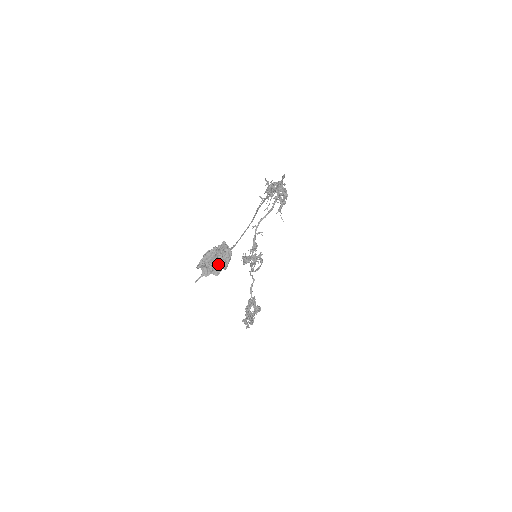
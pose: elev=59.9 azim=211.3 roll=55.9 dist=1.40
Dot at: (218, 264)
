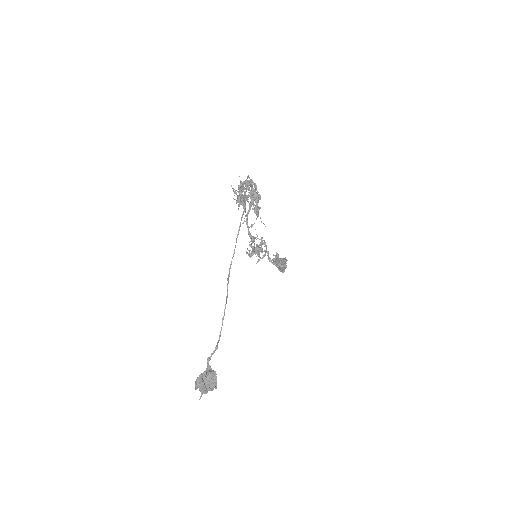
Dot at: (209, 386)
